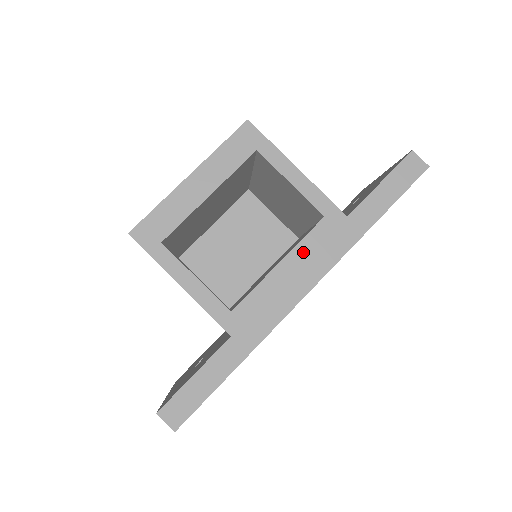
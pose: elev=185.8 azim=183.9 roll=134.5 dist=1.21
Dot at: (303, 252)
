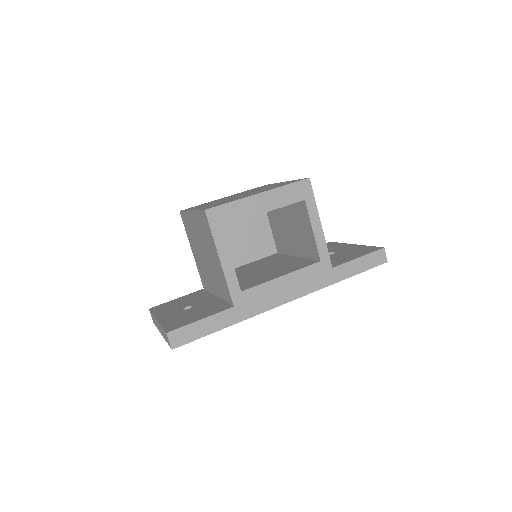
Dot at: (299, 276)
